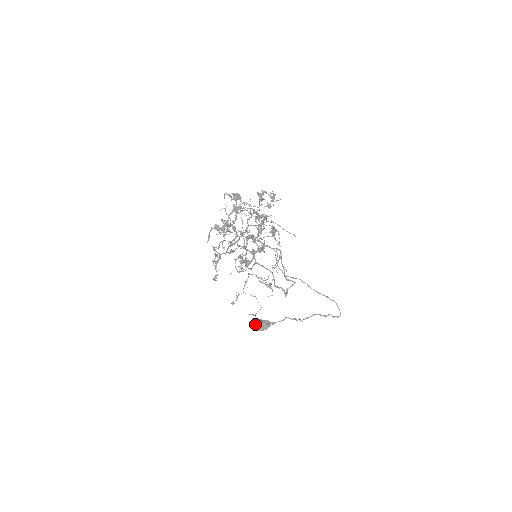
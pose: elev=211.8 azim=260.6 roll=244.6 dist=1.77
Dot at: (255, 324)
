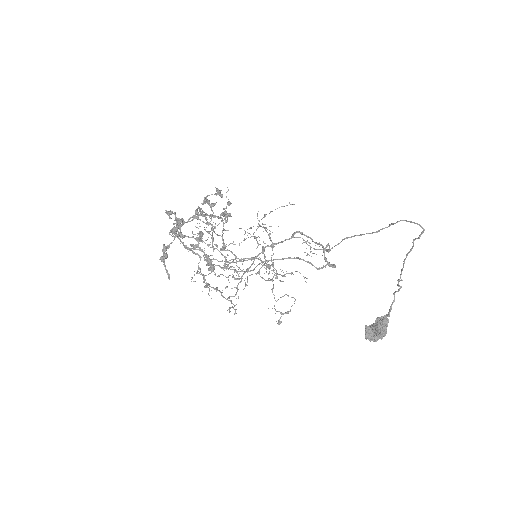
Dot at: (371, 333)
